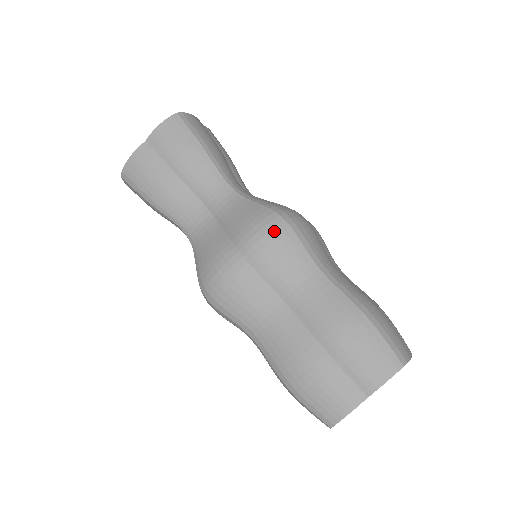
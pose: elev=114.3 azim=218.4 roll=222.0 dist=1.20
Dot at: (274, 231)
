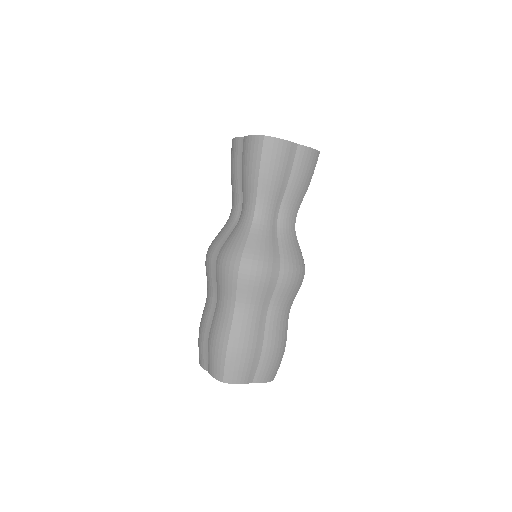
Dot at: (230, 267)
